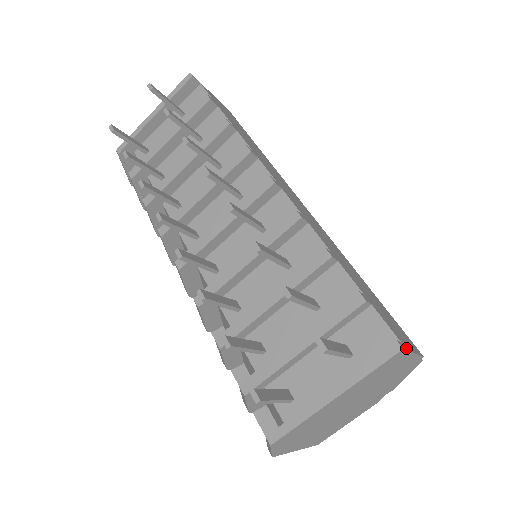
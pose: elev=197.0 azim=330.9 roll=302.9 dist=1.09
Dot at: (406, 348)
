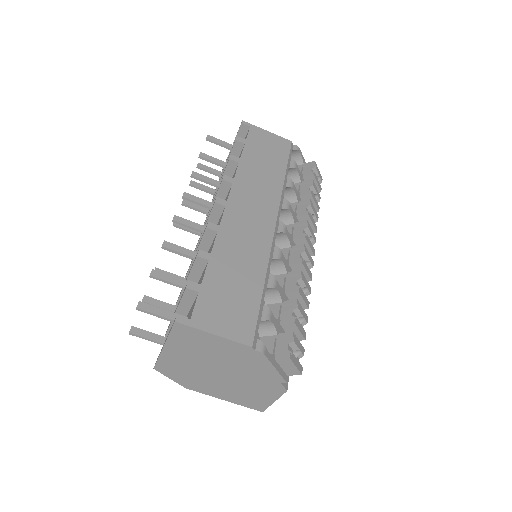
Dot at: (191, 325)
